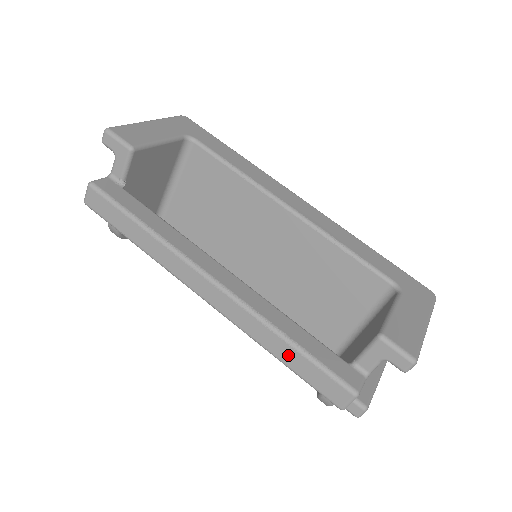
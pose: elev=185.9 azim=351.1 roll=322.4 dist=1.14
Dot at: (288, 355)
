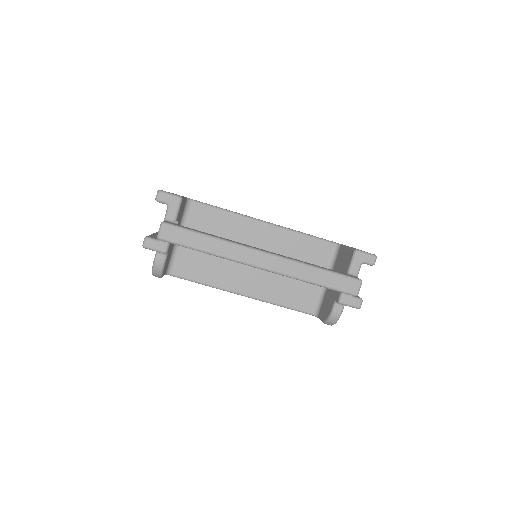
Dot at: (320, 277)
